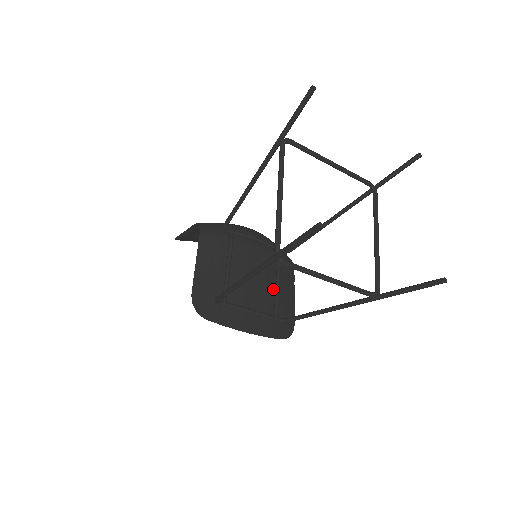
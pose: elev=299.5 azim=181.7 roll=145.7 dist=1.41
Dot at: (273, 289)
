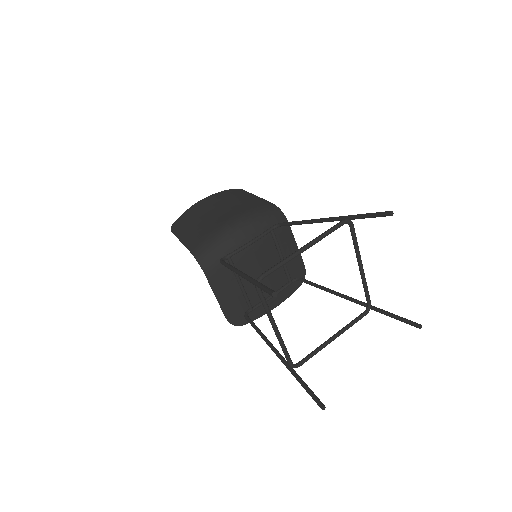
Dot at: occluded
